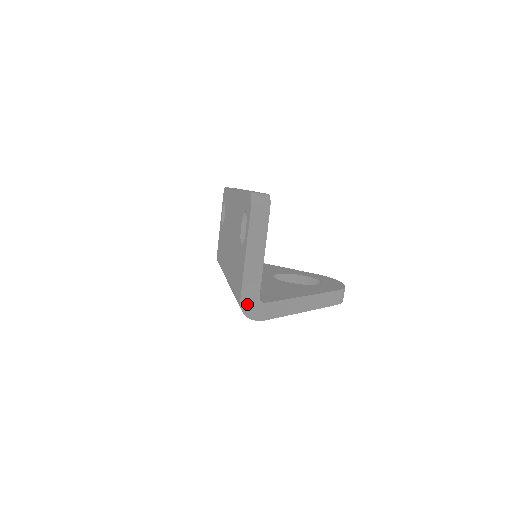
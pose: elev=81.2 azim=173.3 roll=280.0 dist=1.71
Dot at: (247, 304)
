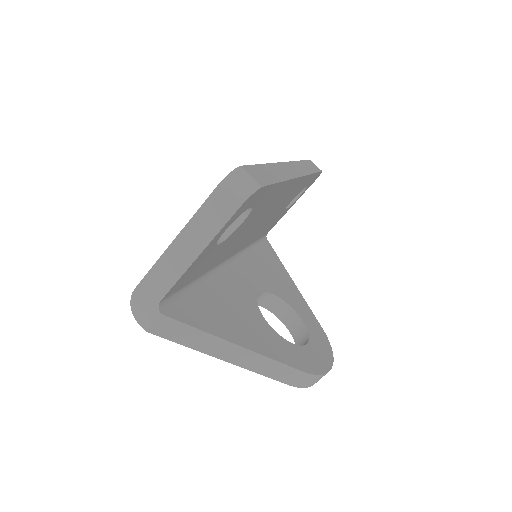
Dot at: (141, 298)
